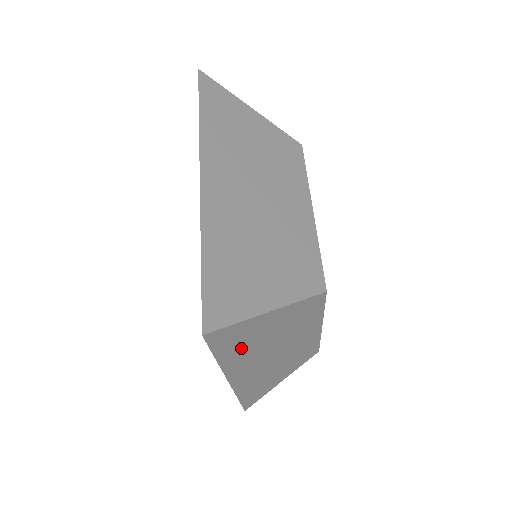
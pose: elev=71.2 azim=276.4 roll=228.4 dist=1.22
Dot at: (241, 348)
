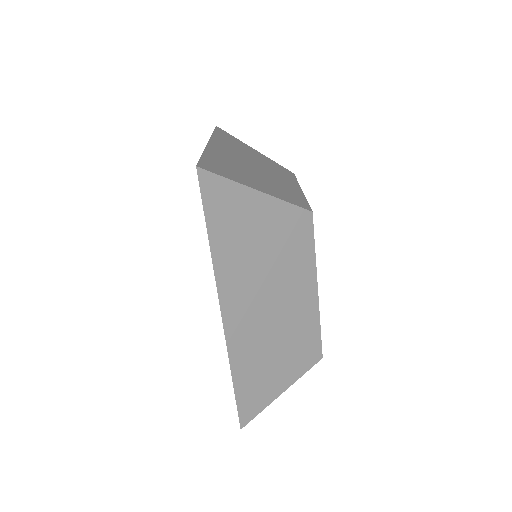
Dot at: (232, 238)
